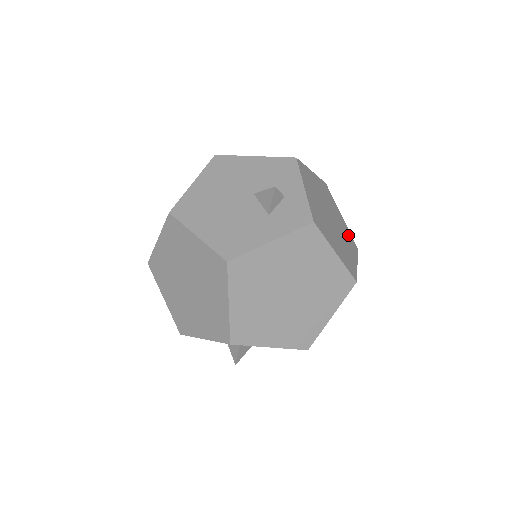
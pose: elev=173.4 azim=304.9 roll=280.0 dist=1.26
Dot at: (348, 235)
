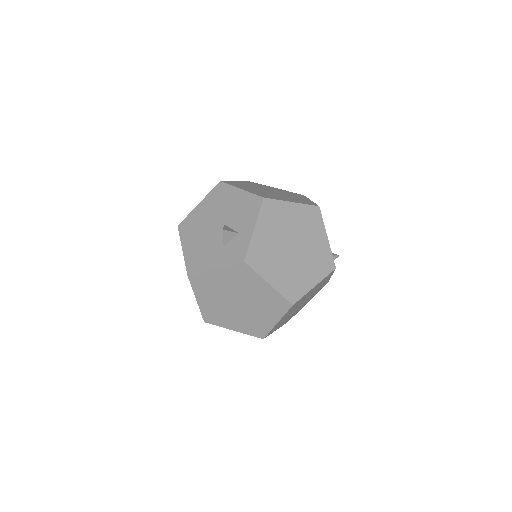
Dot at: (323, 257)
